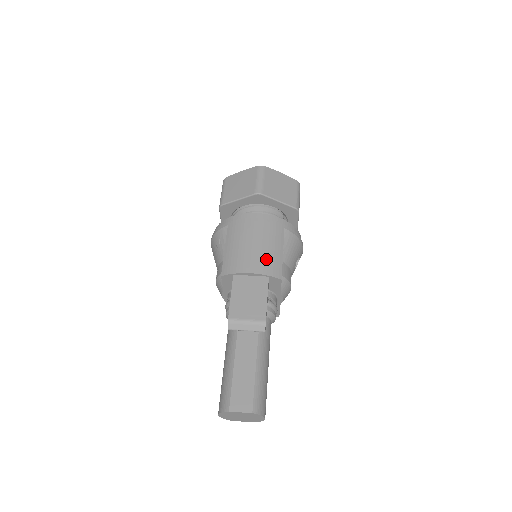
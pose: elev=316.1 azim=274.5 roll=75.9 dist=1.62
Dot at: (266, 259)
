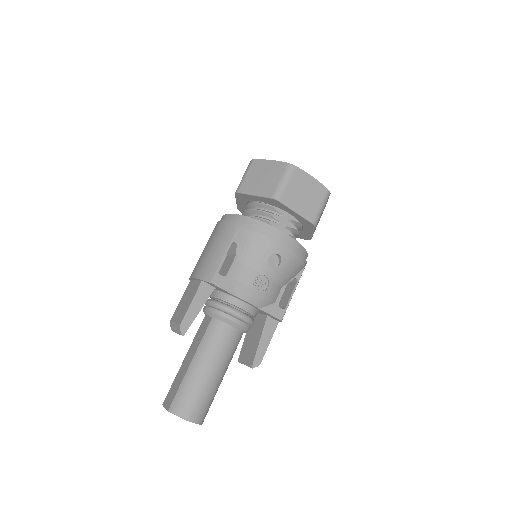
Dot at: (206, 262)
